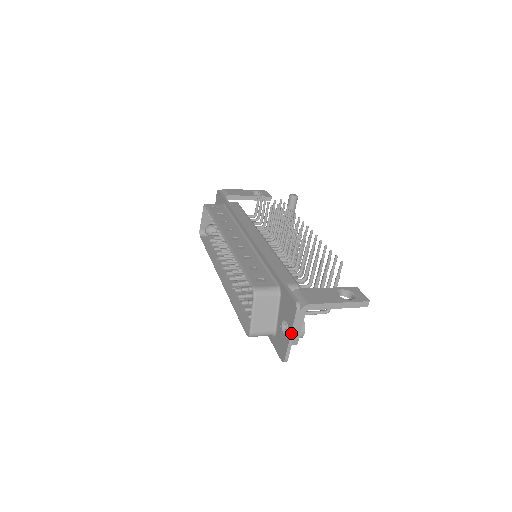
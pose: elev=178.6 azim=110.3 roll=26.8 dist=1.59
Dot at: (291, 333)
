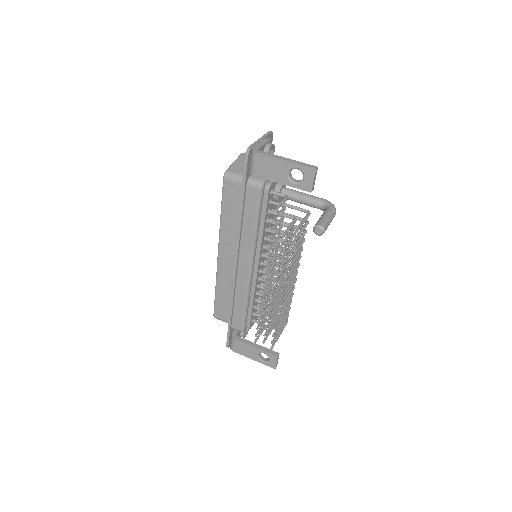
Dot at: occluded
